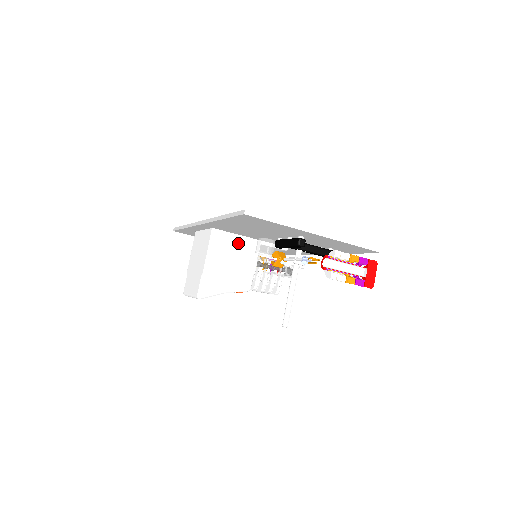
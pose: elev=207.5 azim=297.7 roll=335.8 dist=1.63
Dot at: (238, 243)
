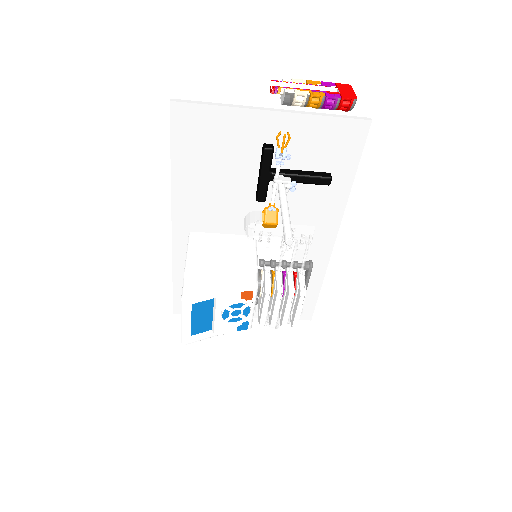
Dot at: (225, 241)
